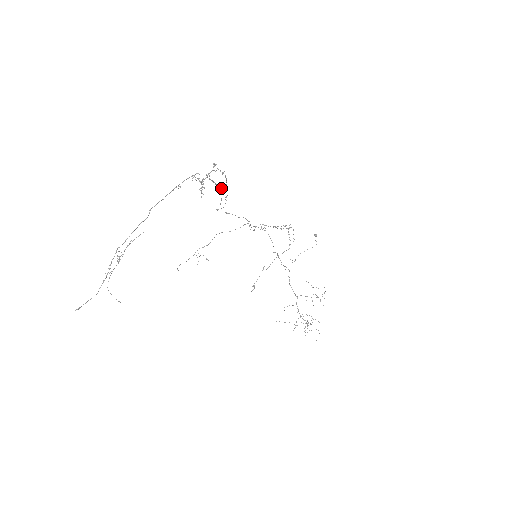
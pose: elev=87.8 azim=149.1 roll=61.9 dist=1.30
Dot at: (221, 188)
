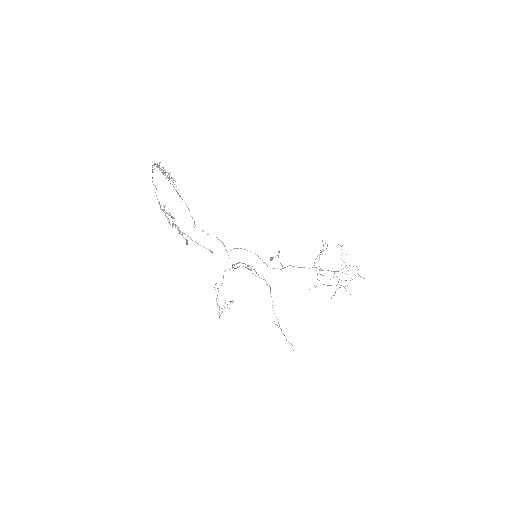
Dot at: (179, 196)
